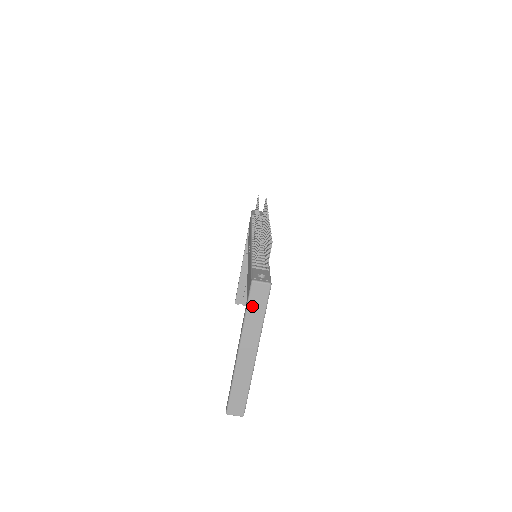
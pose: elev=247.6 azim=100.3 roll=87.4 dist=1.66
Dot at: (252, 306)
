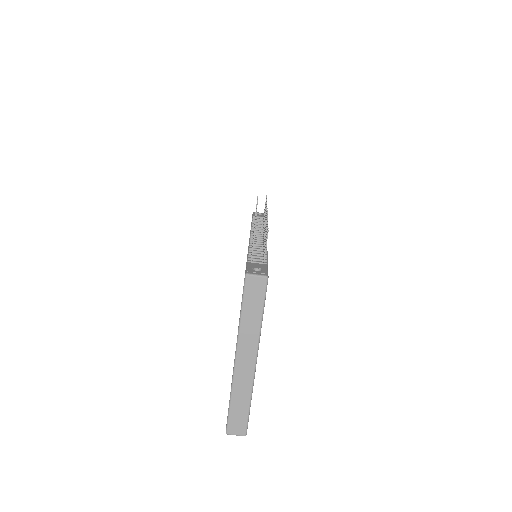
Dot at: (247, 304)
